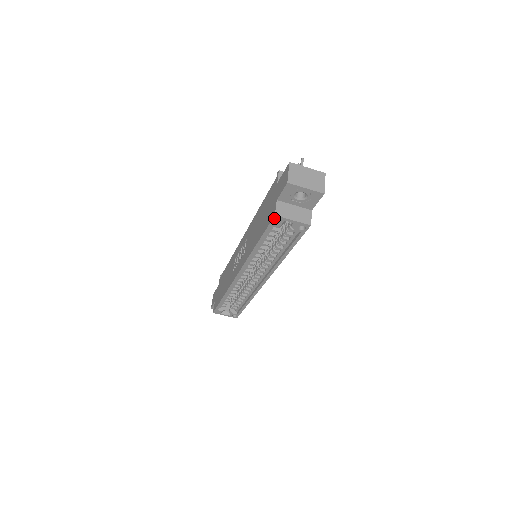
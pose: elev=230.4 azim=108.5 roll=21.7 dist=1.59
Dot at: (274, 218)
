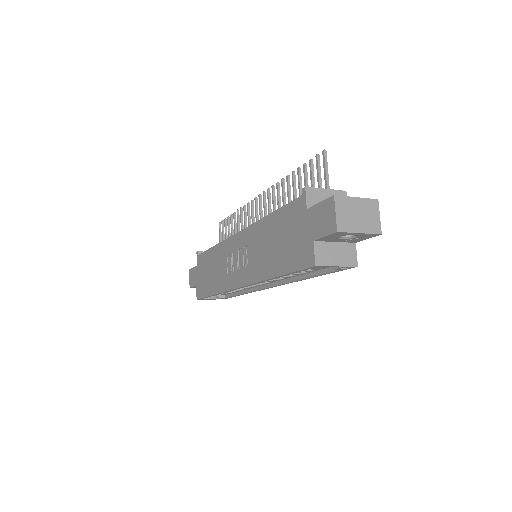
Dot at: (312, 267)
